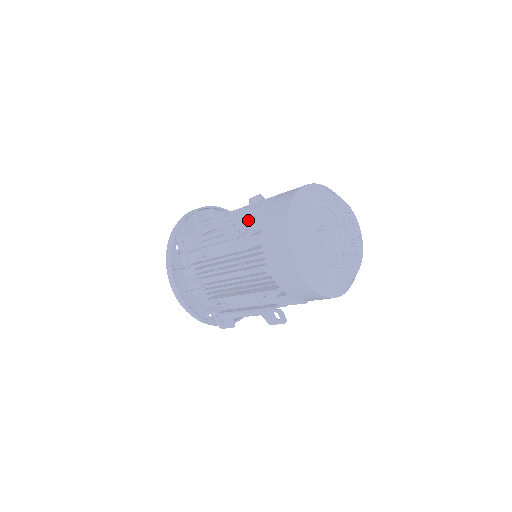
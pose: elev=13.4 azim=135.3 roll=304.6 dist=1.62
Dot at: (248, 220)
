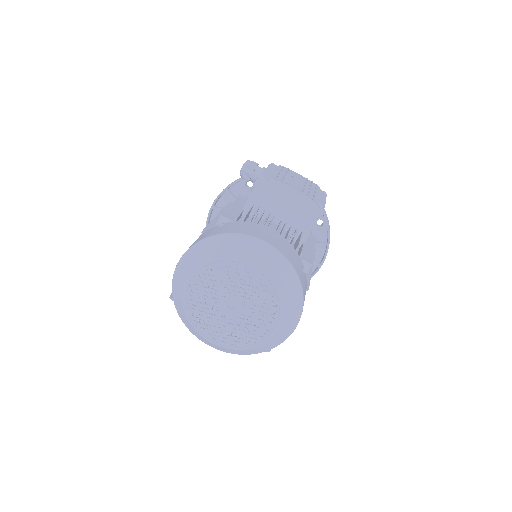
Dot at: occluded
